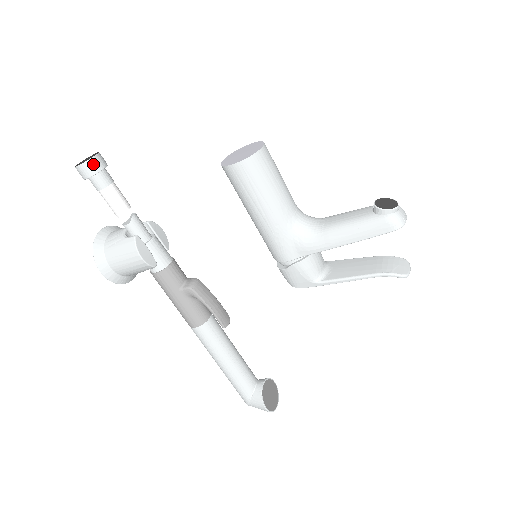
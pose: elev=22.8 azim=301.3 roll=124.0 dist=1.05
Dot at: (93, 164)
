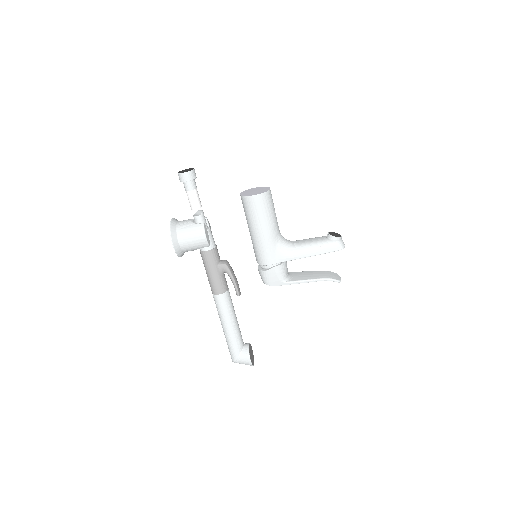
Dot at: (193, 174)
